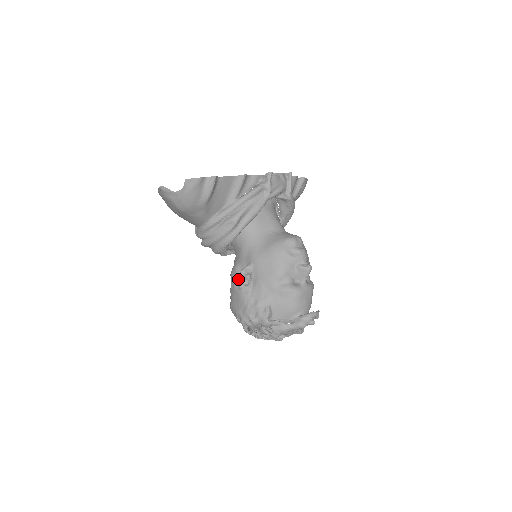
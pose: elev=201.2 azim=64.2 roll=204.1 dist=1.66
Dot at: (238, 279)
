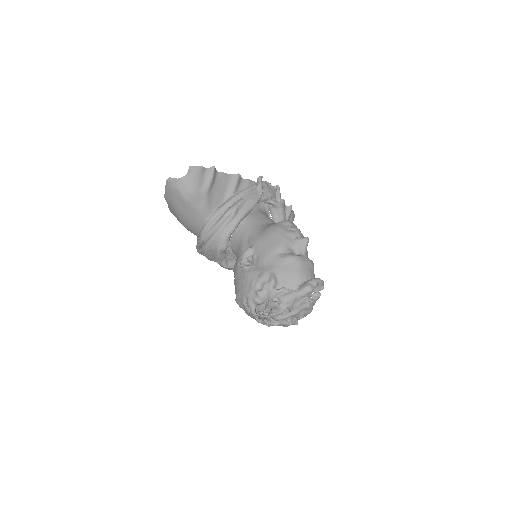
Dot at: (241, 261)
